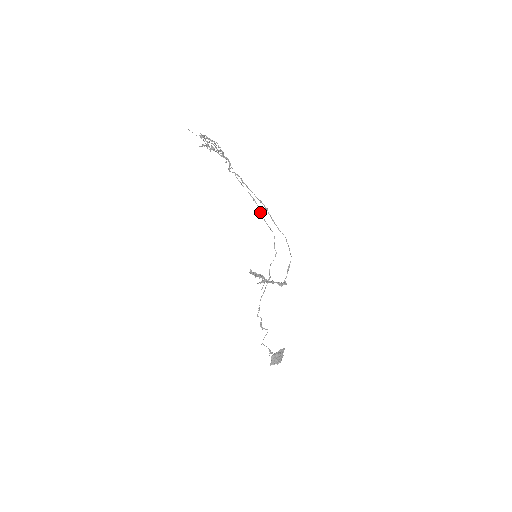
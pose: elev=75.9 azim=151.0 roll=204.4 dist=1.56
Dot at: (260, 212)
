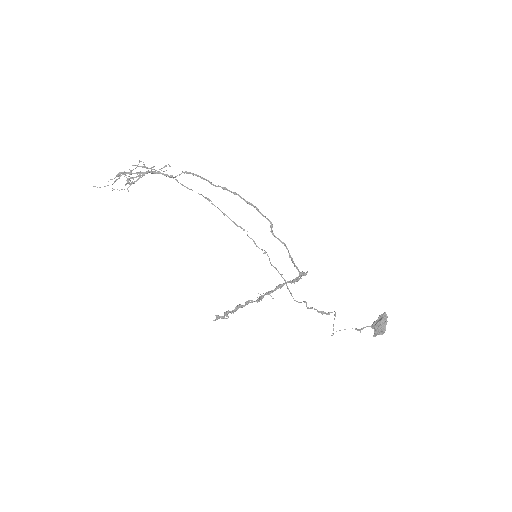
Dot at: occluded
